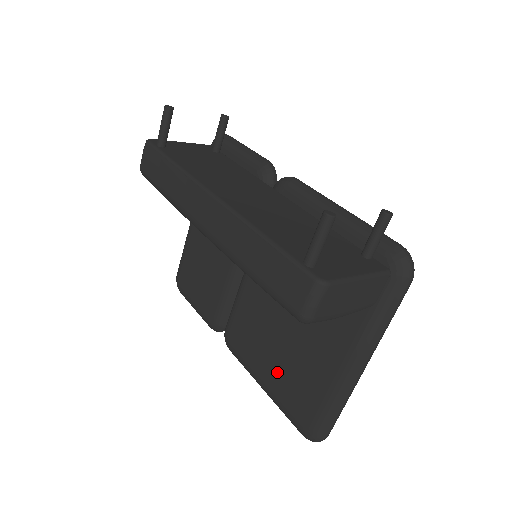
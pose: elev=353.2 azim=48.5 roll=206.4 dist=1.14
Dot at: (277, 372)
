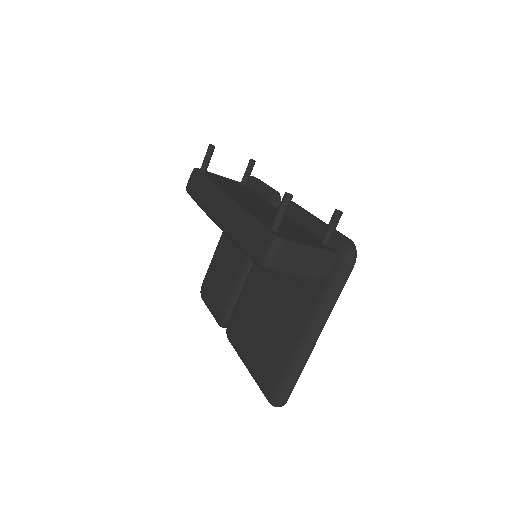
Dot at: (258, 349)
